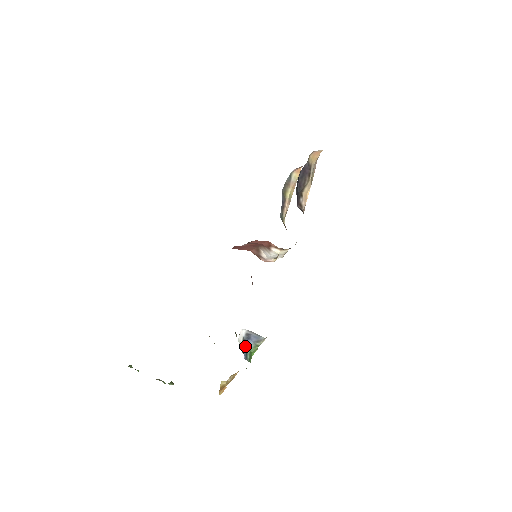
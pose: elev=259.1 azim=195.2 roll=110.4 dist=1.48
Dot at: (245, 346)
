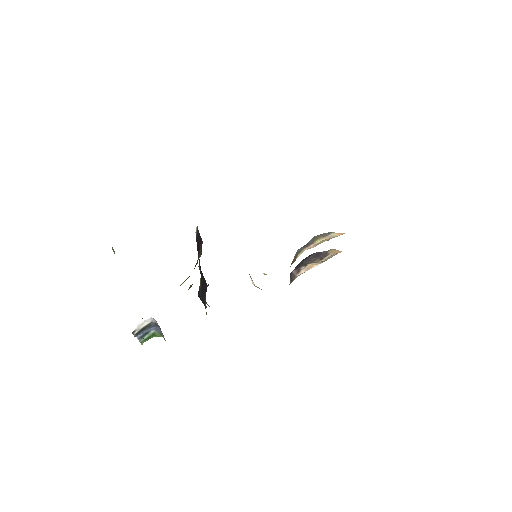
Dot at: (149, 328)
